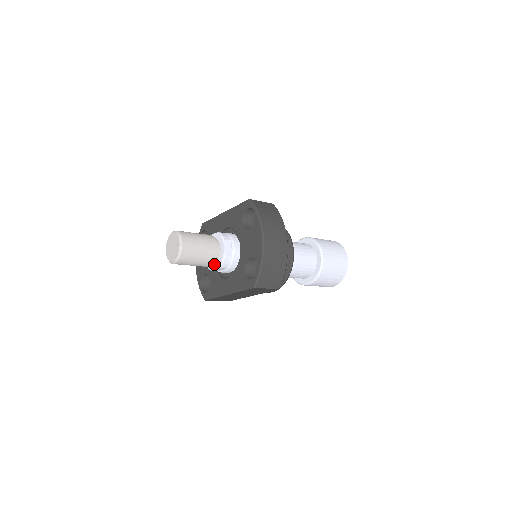
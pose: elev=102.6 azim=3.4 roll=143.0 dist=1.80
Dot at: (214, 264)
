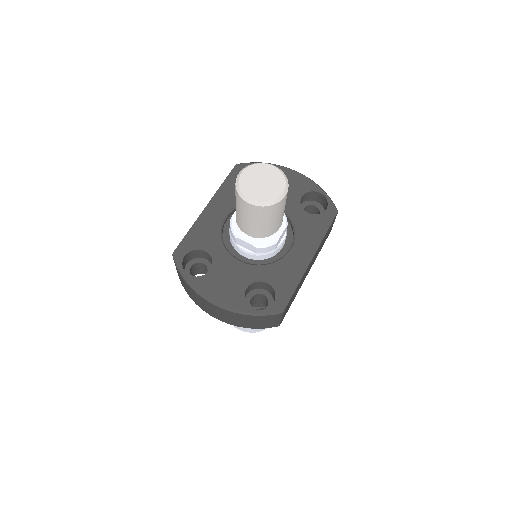
Dot at: occluded
